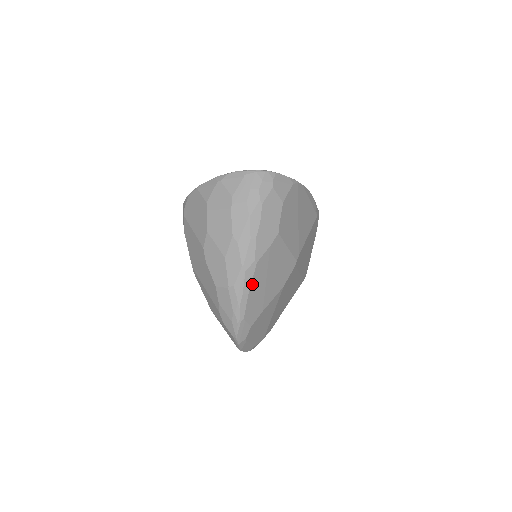
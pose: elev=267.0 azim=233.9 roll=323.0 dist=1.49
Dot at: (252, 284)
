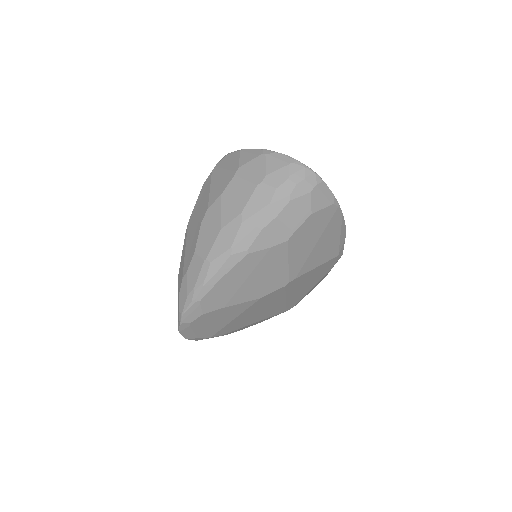
Dot at: (230, 272)
